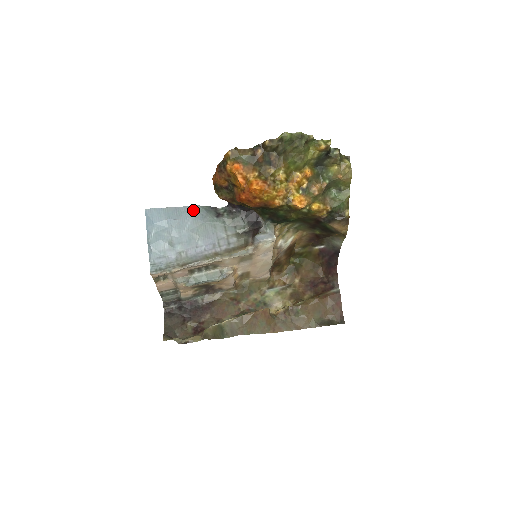
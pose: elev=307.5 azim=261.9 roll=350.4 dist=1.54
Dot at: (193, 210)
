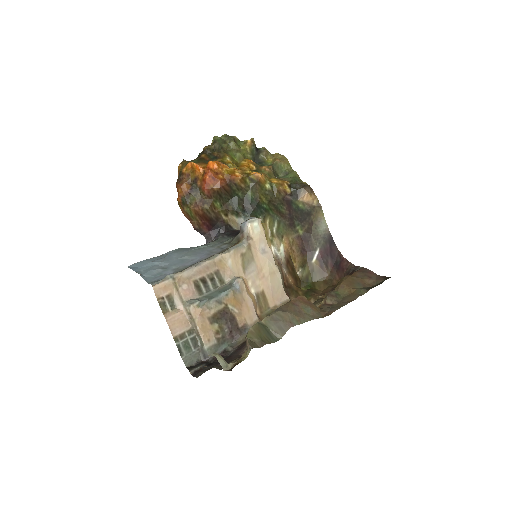
Dot at: (175, 251)
